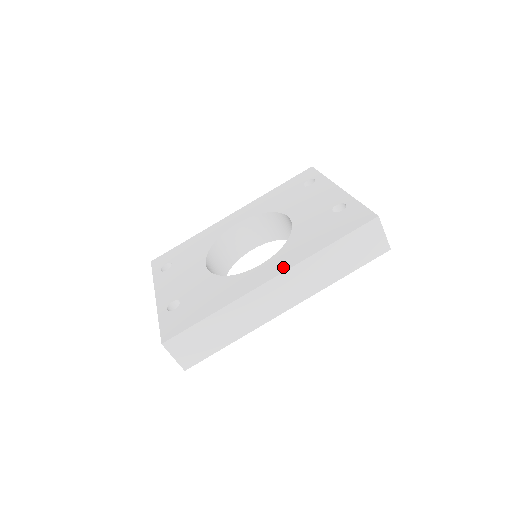
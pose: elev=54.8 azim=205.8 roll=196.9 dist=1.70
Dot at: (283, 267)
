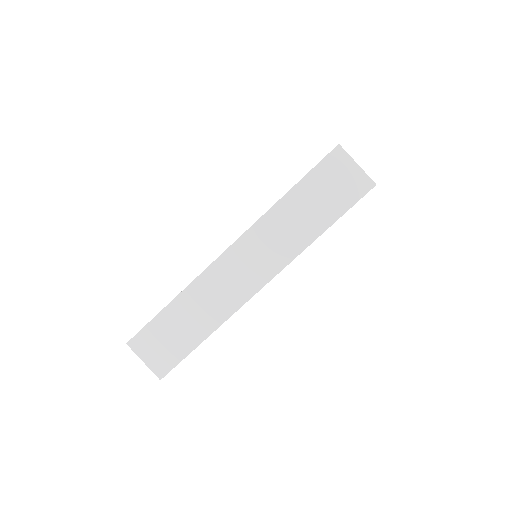
Dot at: occluded
